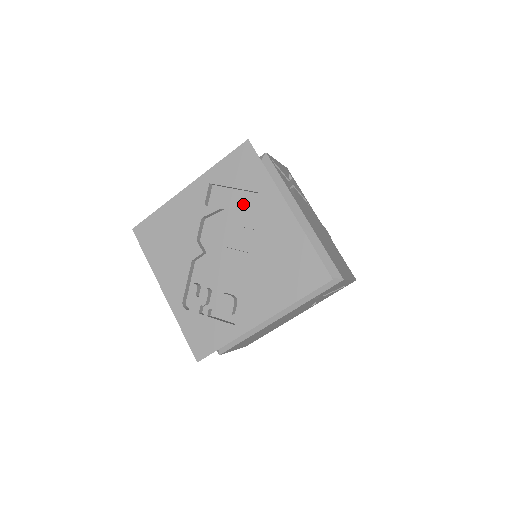
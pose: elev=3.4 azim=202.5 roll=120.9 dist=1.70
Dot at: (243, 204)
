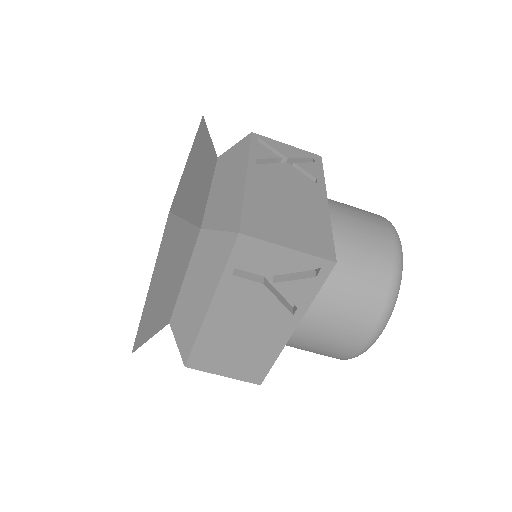
Dot at: occluded
